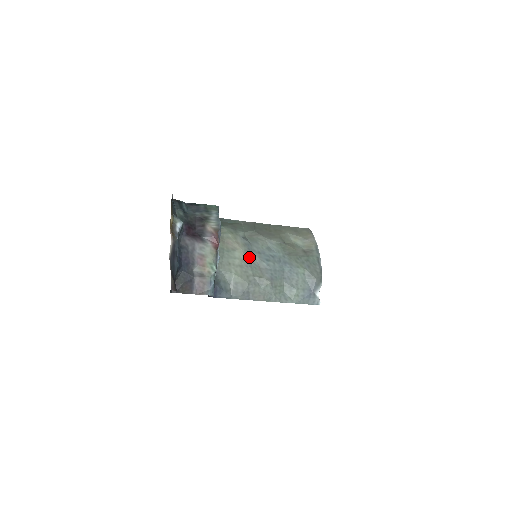
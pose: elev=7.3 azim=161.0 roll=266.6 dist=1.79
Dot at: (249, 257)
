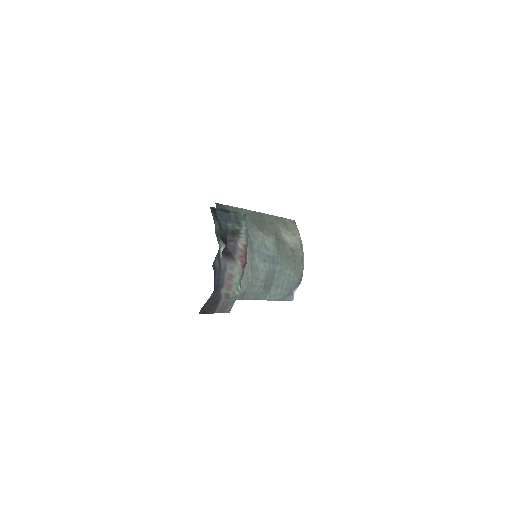
Dot at: (251, 258)
